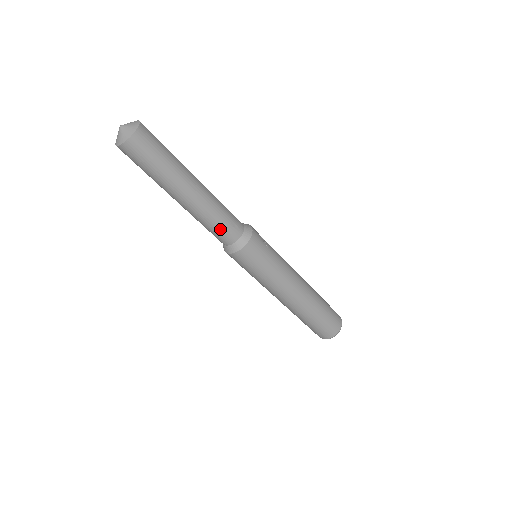
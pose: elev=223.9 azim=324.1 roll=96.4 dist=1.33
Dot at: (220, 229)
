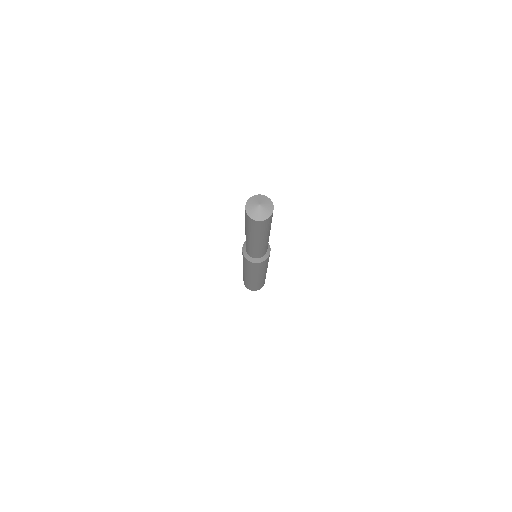
Dot at: (264, 251)
